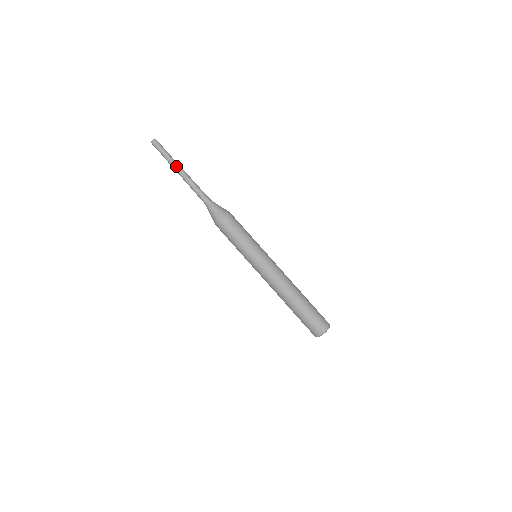
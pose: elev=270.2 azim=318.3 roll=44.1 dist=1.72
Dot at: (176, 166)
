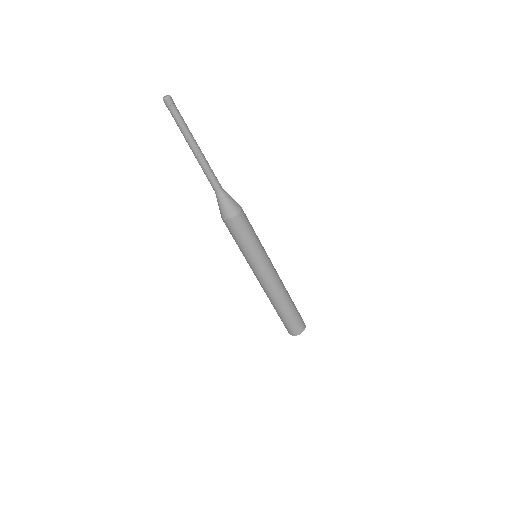
Dot at: (190, 141)
